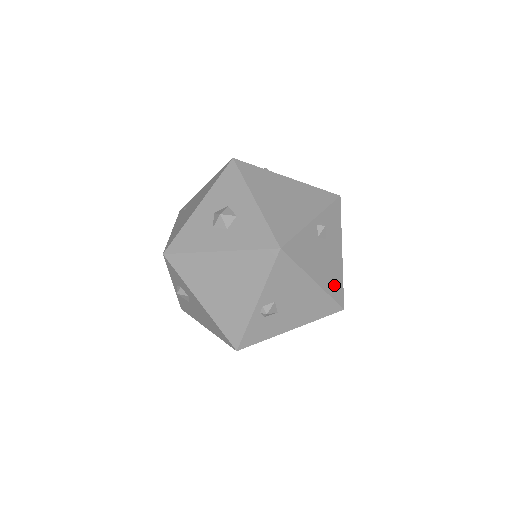
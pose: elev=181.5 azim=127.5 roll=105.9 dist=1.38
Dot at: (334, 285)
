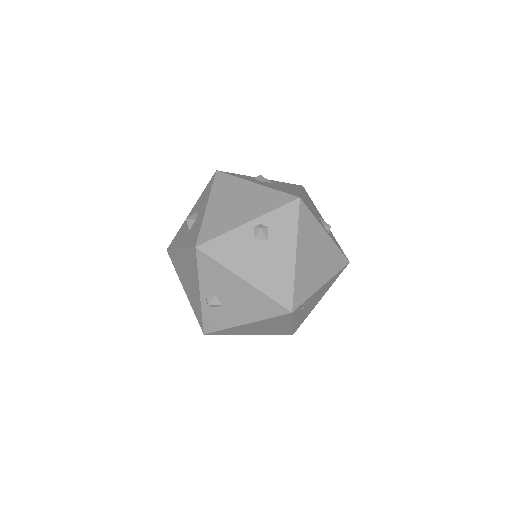
Dot at: (277, 286)
